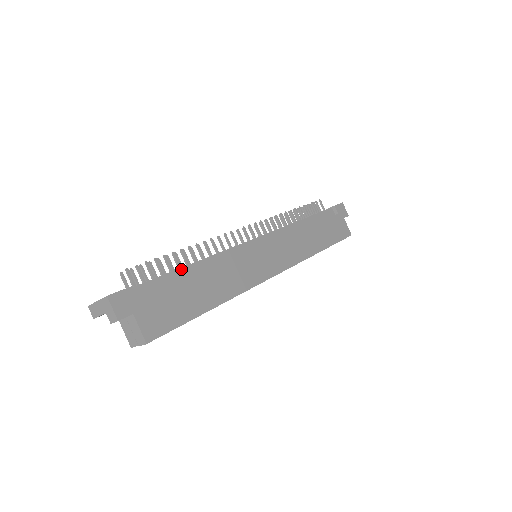
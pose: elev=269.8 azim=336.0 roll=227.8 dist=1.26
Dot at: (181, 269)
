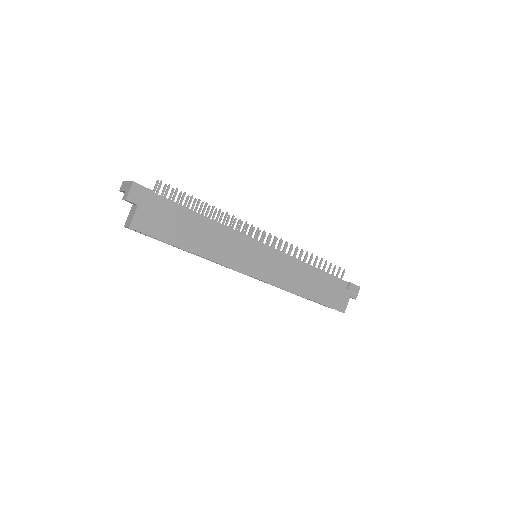
Dot at: (194, 212)
